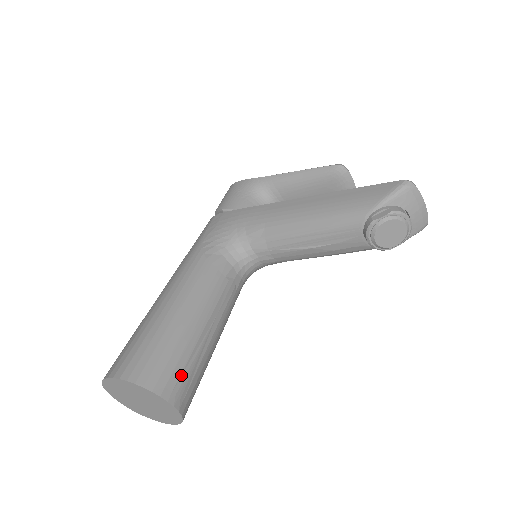
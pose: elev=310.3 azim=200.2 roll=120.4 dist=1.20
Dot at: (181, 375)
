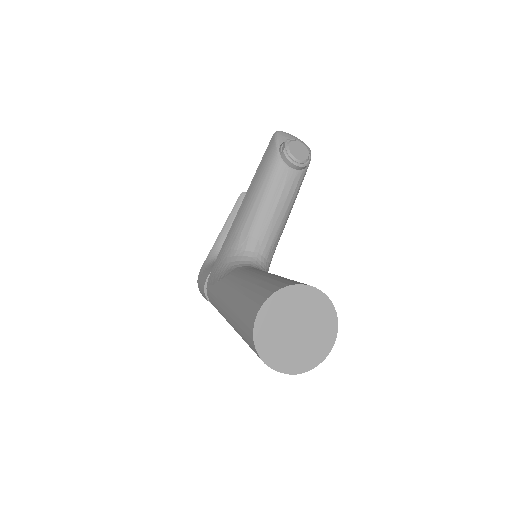
Dot at: occluded
